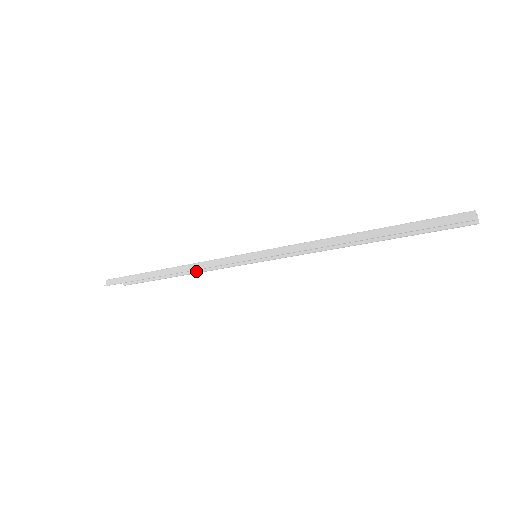
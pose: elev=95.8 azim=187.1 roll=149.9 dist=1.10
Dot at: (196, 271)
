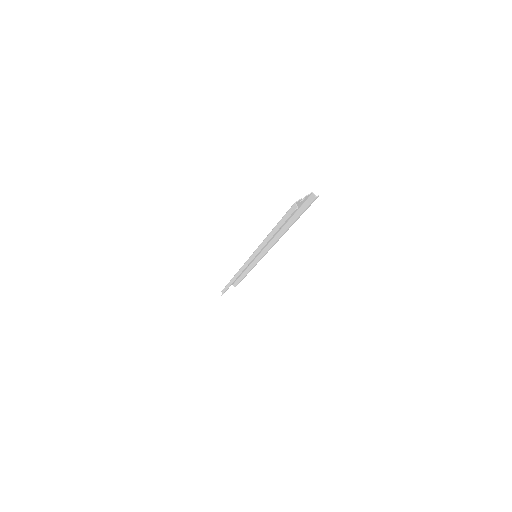
Dot at: (249, 270)
